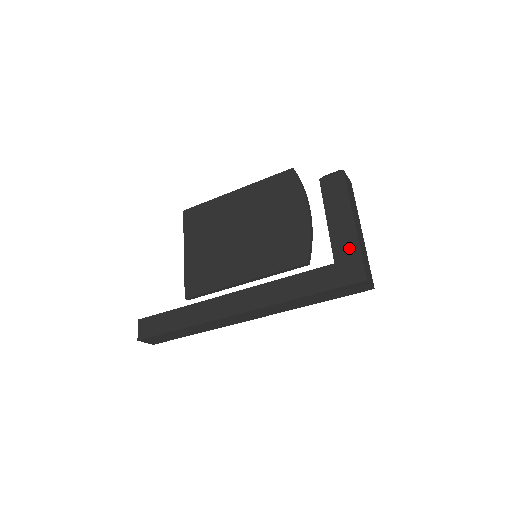
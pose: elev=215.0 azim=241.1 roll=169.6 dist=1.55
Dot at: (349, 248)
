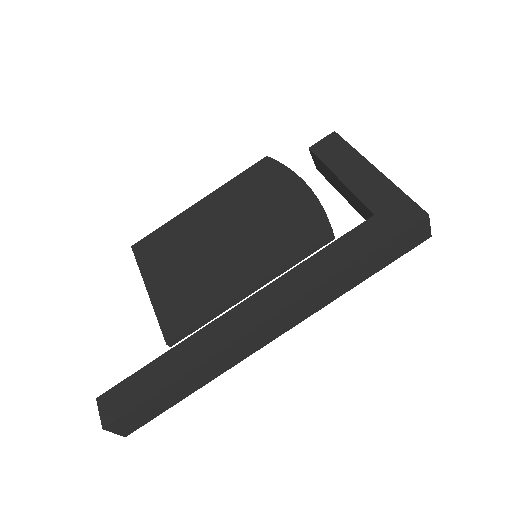
Dot at: (385, 193)
